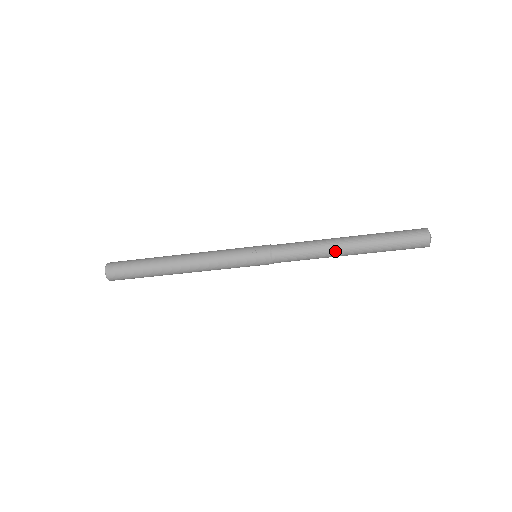
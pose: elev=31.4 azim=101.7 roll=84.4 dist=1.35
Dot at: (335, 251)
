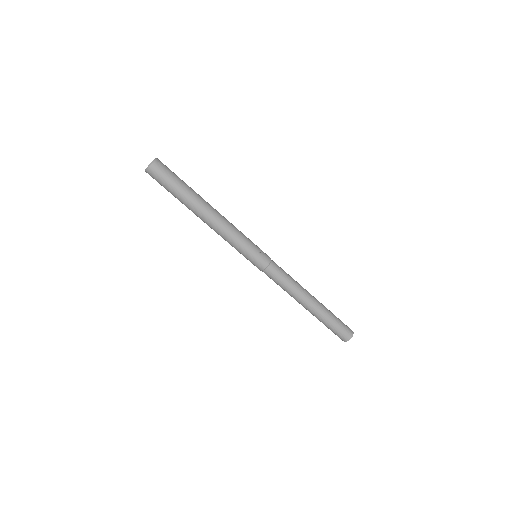
Dot at: (303, 298)
